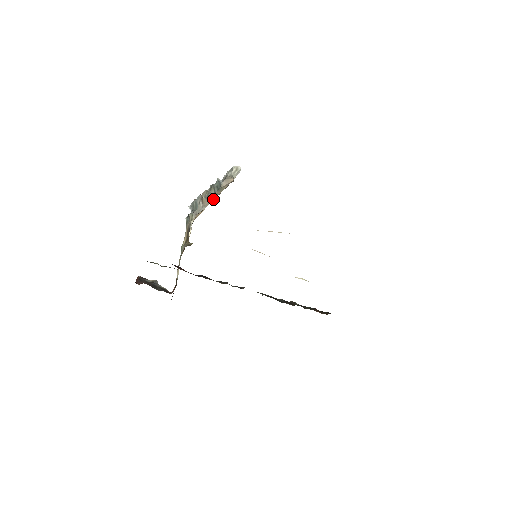
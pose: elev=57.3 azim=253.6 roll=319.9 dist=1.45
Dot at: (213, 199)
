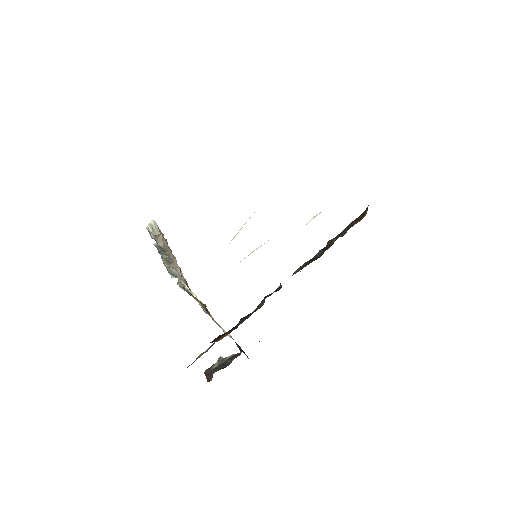
Dot at: (173, 259)
